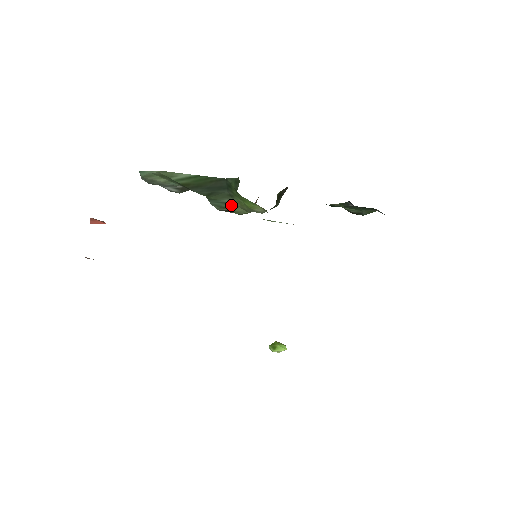
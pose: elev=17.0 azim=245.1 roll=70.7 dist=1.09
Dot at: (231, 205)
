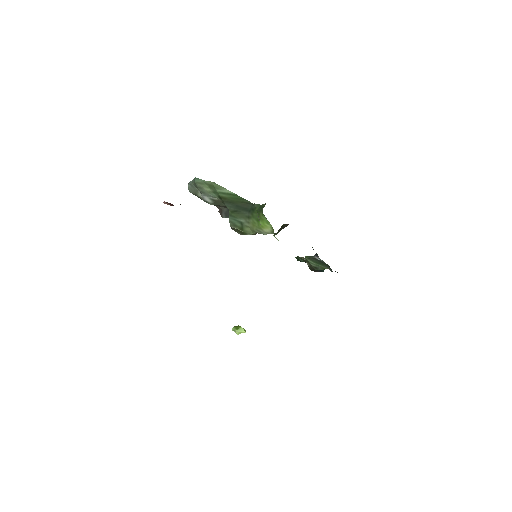
Dot at: (244, 225)
